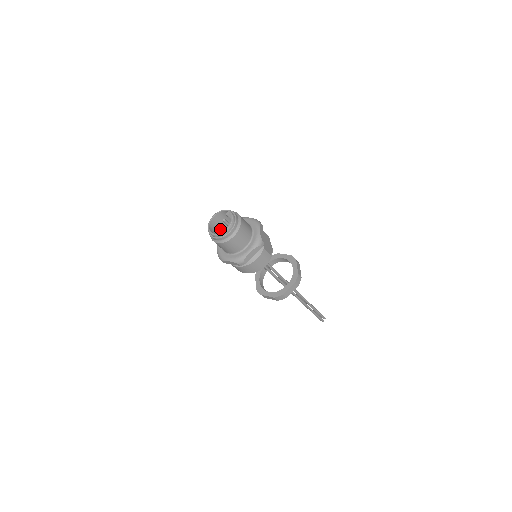
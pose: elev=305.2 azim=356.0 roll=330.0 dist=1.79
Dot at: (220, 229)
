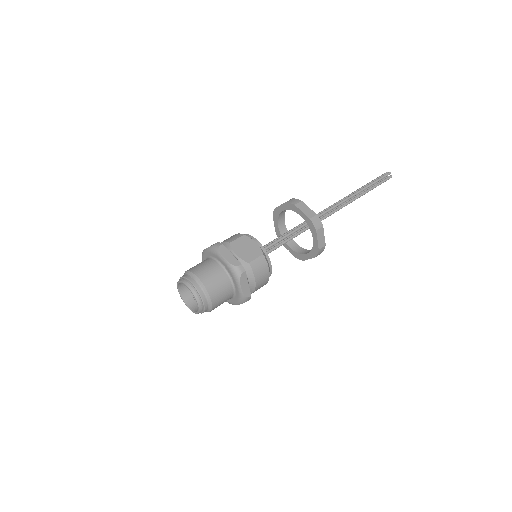
Dot at: occluded
